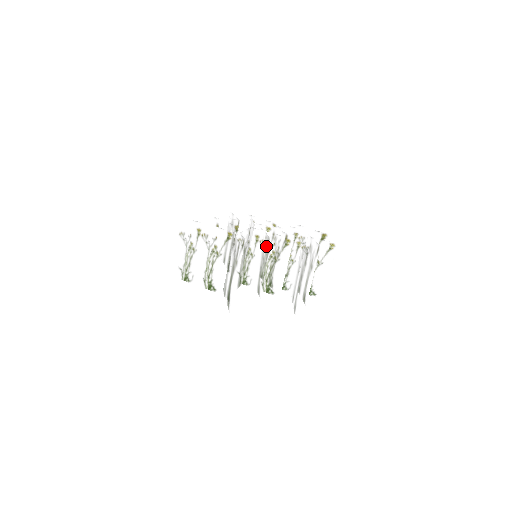
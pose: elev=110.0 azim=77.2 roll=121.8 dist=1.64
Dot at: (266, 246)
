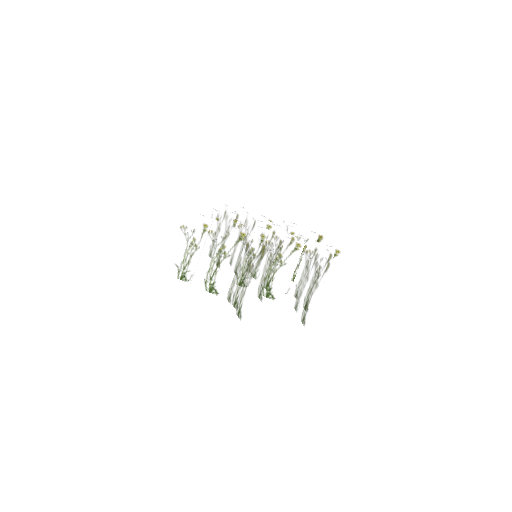
Dot at: (277, 249)
